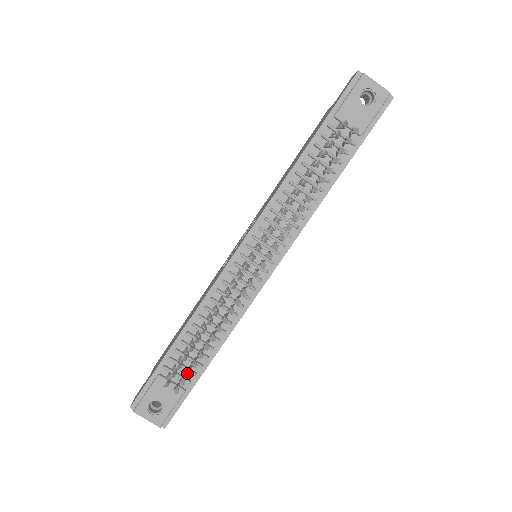
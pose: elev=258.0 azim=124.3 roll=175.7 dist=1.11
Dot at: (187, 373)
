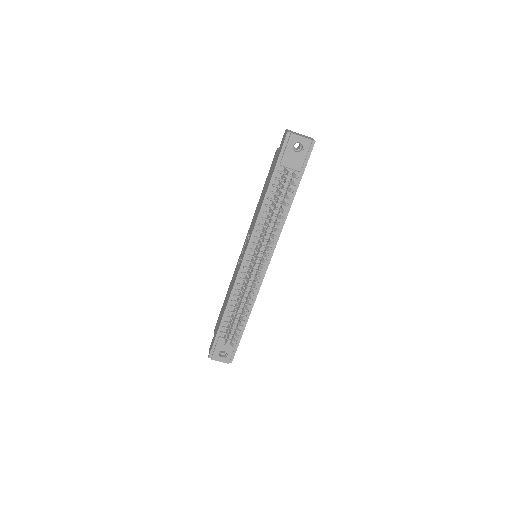
Dot at: (235, 335)
